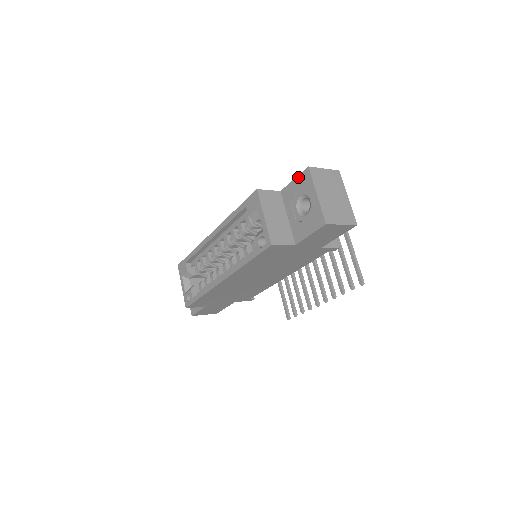
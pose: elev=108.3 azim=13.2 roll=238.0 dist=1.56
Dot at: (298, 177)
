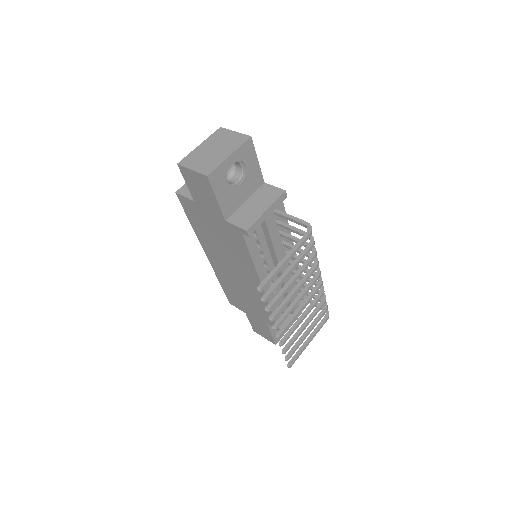
Dot at: occluded
